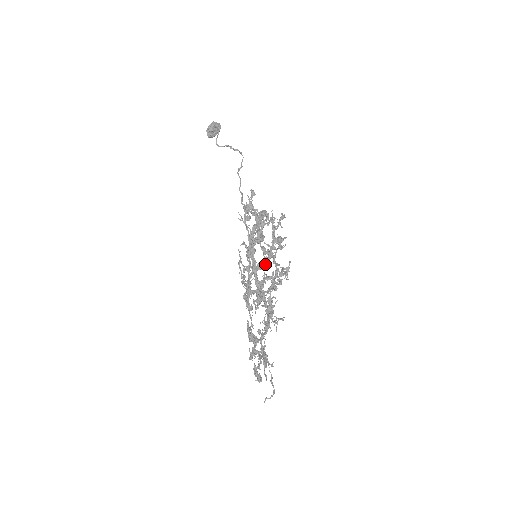
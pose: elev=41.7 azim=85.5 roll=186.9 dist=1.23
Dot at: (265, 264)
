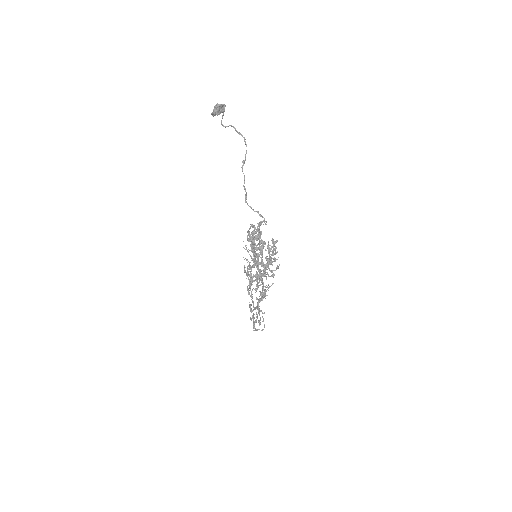
Dot at: (262, 275)
